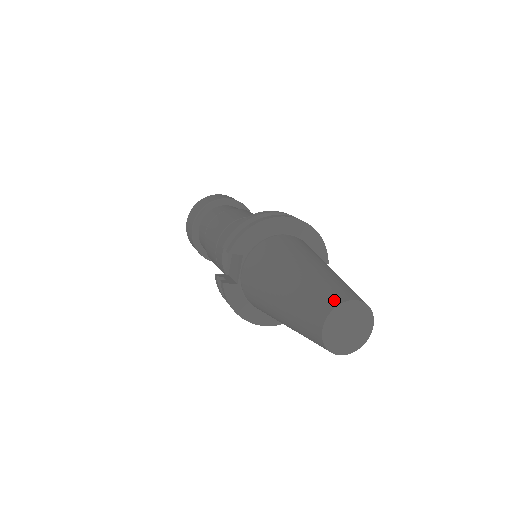
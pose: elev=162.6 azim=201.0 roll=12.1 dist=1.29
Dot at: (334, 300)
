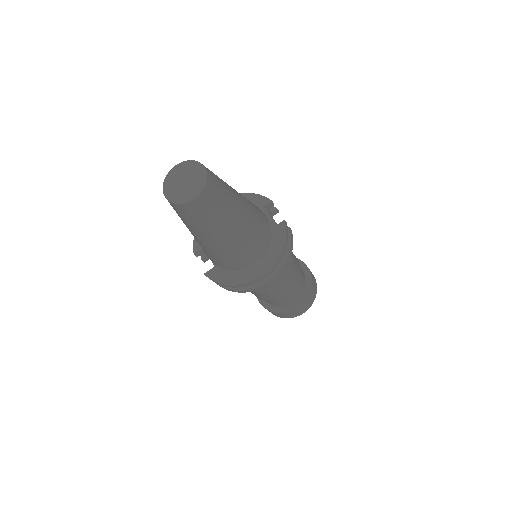
Dot at: occluded
